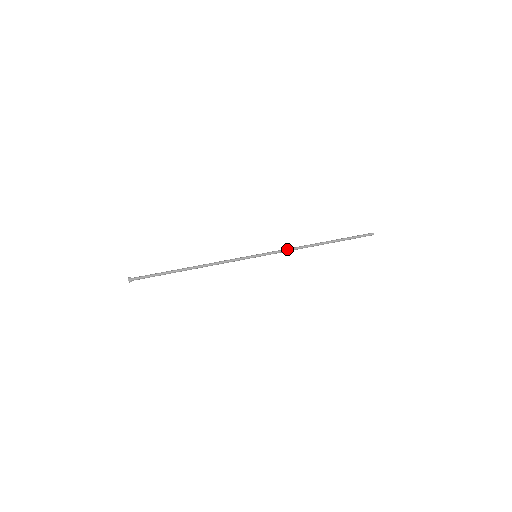
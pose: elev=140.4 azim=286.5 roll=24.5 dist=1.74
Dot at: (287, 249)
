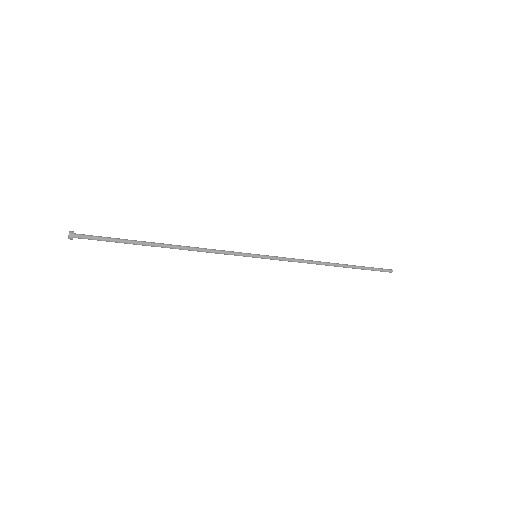
Dot at: occluded
